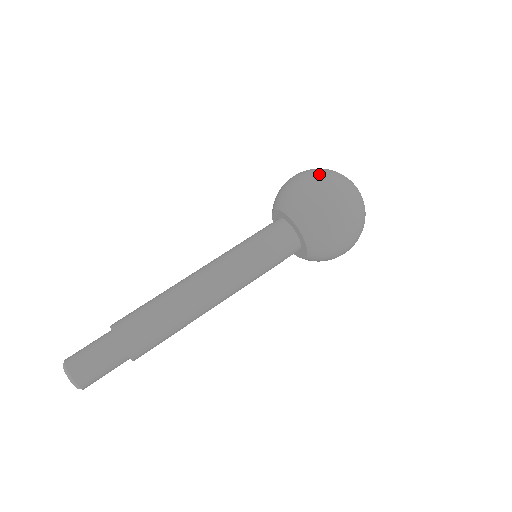
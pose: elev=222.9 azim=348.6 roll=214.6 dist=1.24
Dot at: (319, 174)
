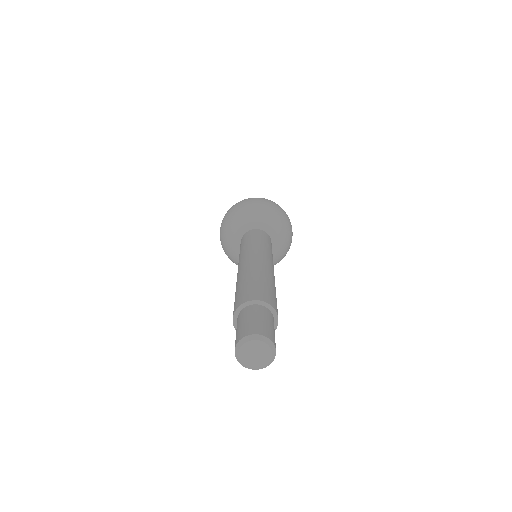
Dot at: occluded
